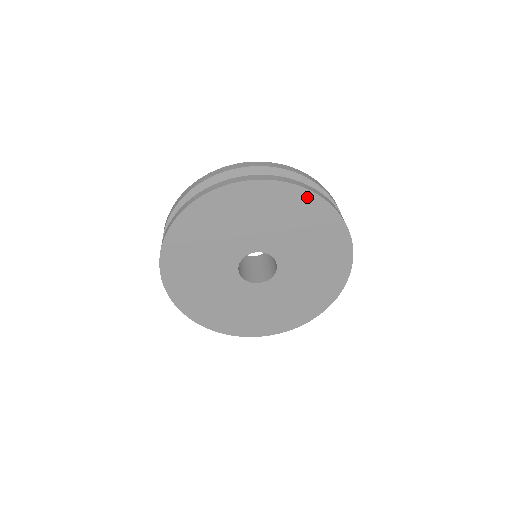
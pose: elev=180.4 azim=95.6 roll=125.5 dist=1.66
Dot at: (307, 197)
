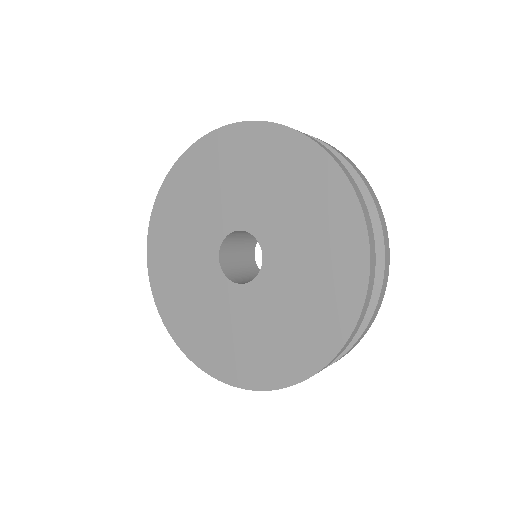
Dot at: (314, 155)
